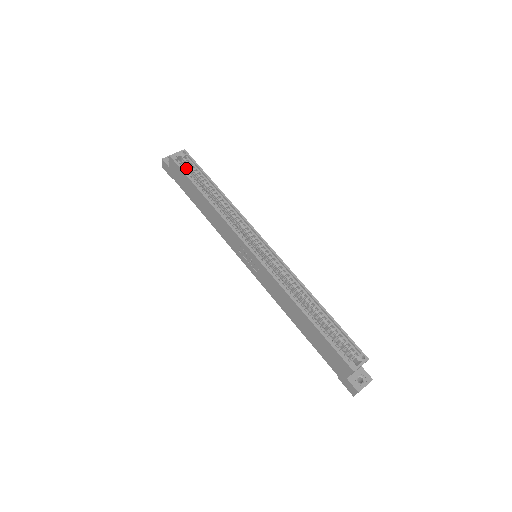
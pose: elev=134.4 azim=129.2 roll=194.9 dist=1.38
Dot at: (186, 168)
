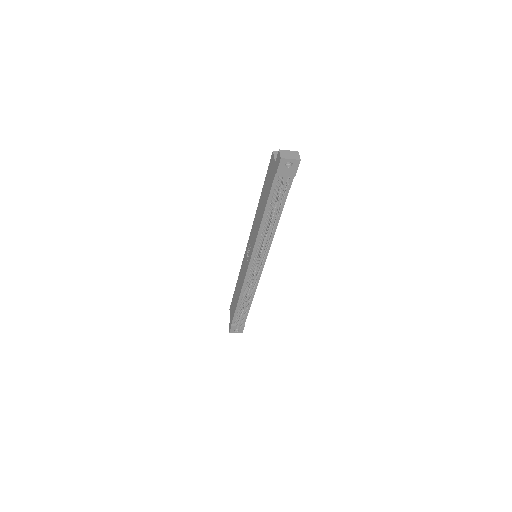
Dot at: occluded
